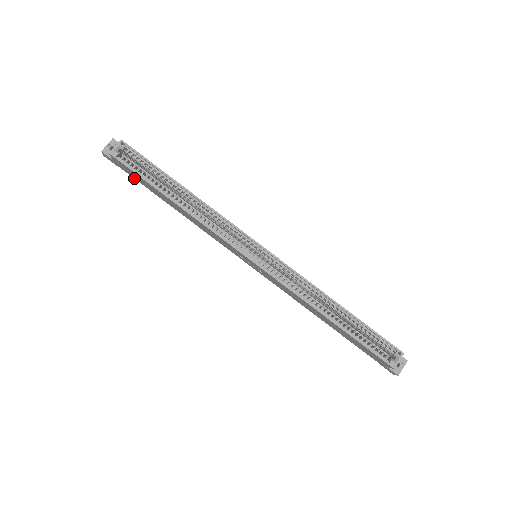
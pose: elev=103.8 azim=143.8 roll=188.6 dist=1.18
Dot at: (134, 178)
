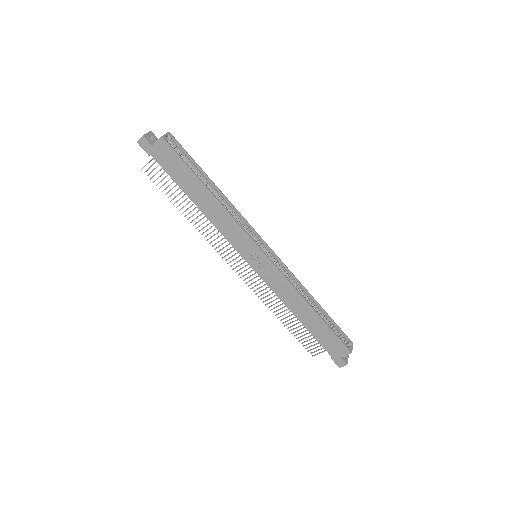
Dot at: (163, 168)
